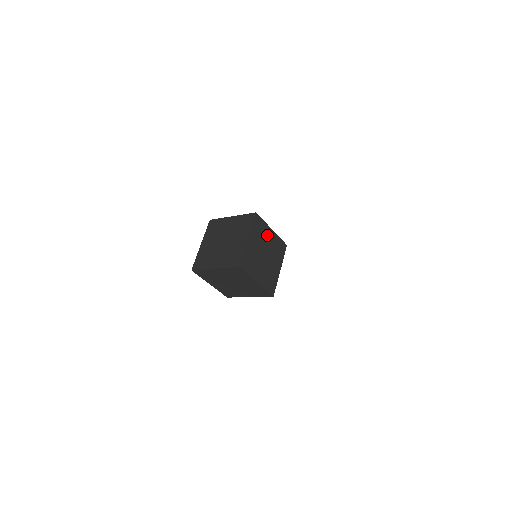
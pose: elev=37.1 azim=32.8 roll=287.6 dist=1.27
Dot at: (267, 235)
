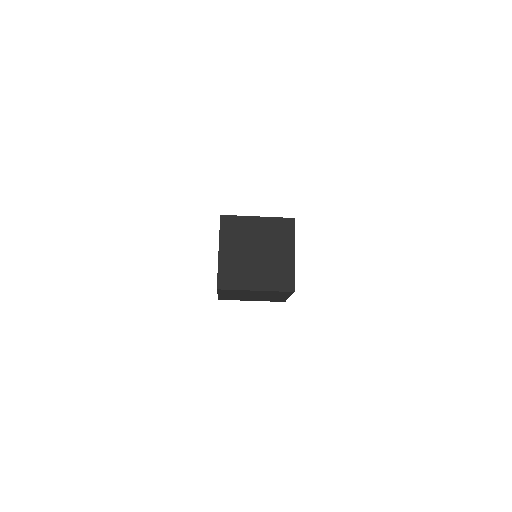
Dot at: (251, 228)
